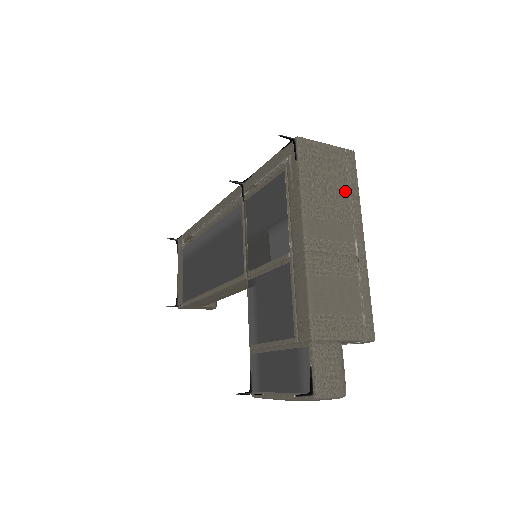
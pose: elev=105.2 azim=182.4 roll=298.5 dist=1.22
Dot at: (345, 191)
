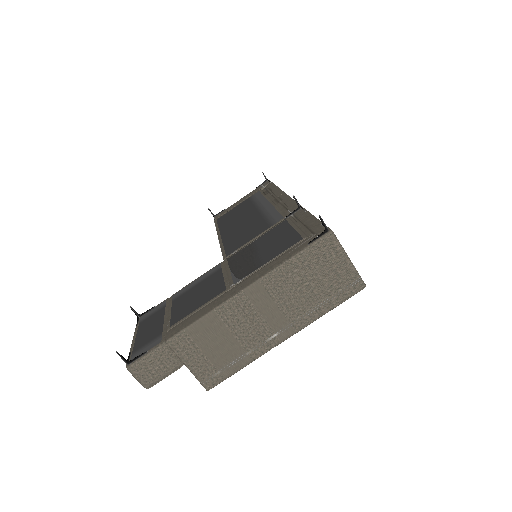
Dot at: (317, 300)
